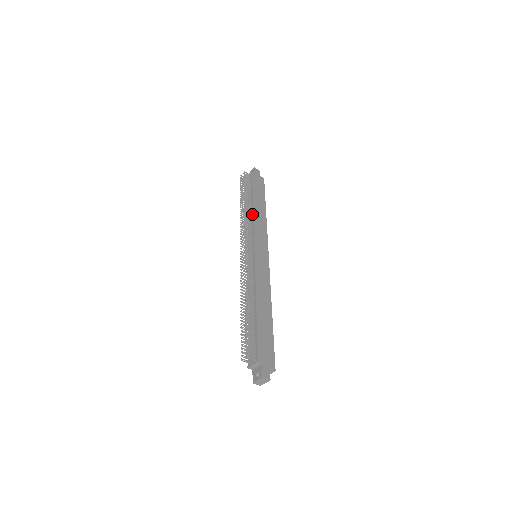
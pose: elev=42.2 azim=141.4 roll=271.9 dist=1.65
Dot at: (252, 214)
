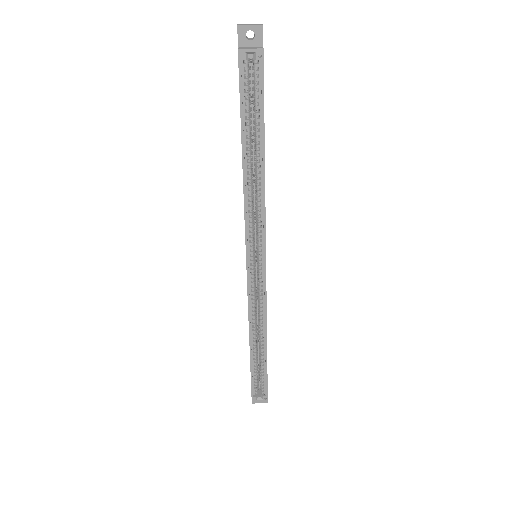
Dot at: occluded
